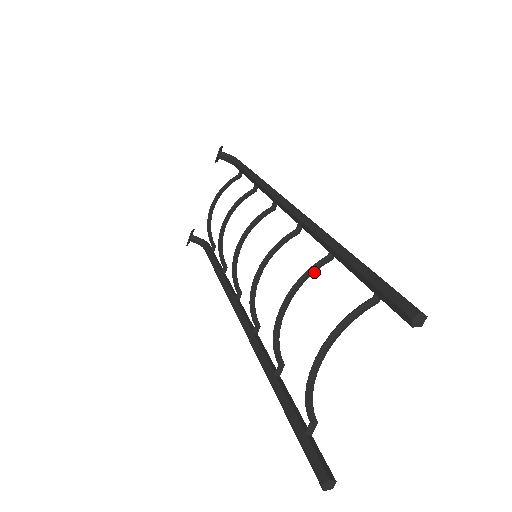
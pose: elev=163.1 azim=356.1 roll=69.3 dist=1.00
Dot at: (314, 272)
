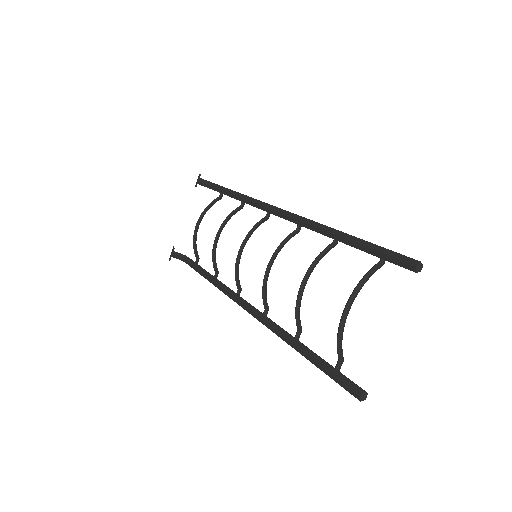
Dot at: (325, 254)
